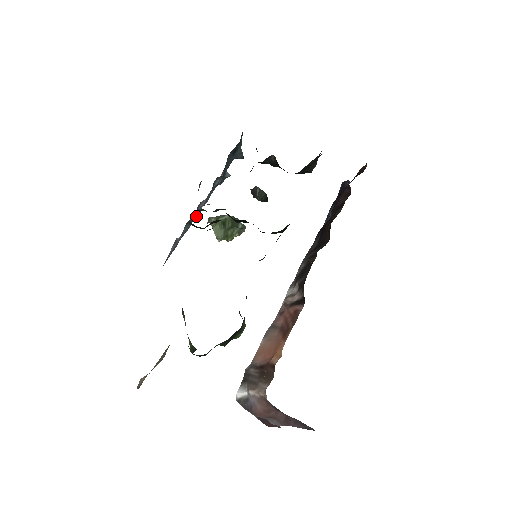
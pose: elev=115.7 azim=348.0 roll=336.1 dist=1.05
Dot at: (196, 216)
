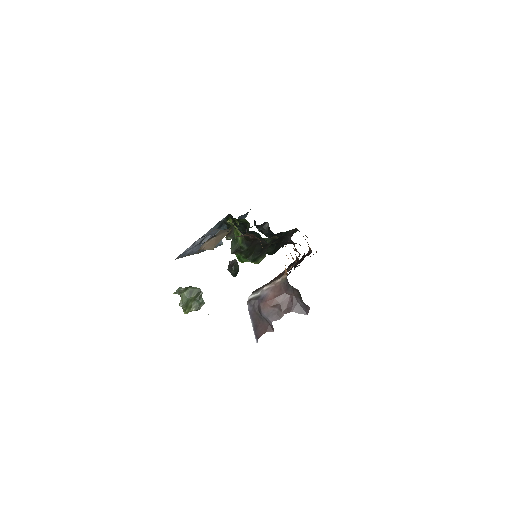
Dot at: (219, 228)
